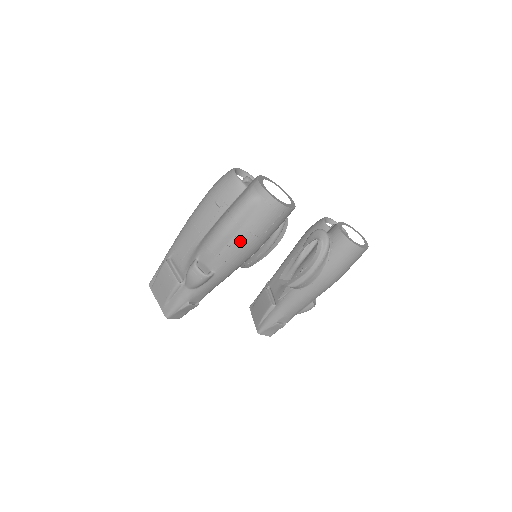
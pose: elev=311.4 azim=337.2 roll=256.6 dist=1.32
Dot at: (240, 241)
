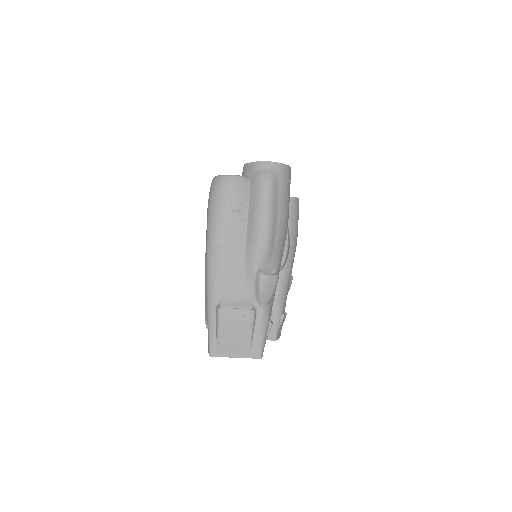
Dot at: (282, 220)
